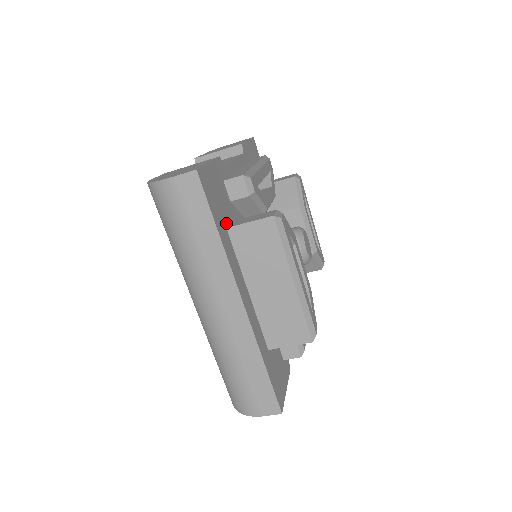
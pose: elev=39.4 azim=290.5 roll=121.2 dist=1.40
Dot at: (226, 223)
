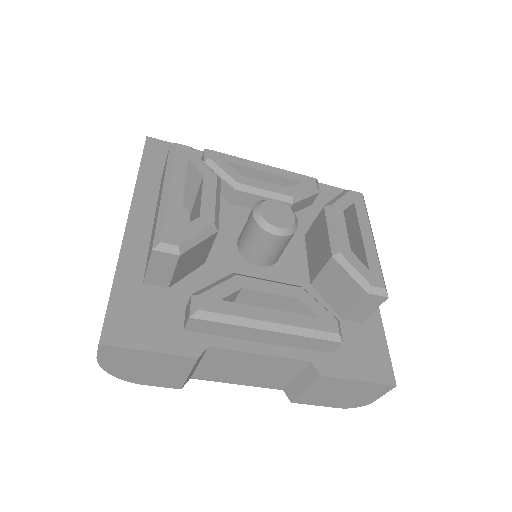
Dot at: occluded
